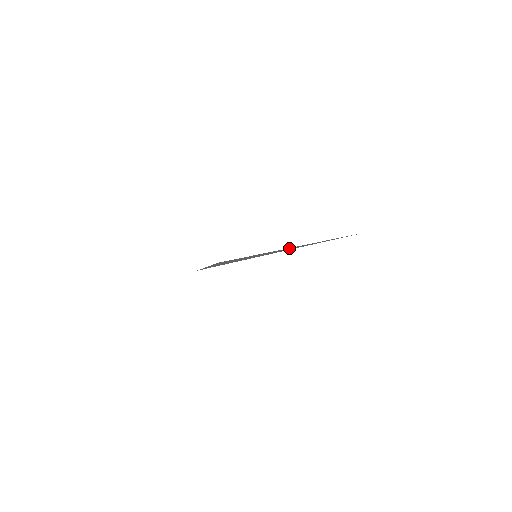
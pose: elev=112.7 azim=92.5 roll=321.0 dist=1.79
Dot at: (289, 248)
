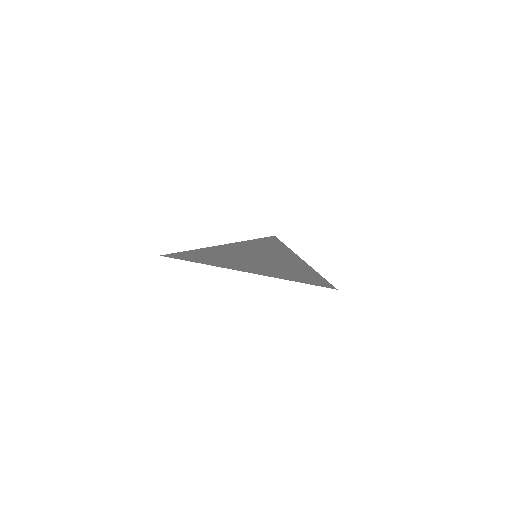
Dot at: (289, 262)
